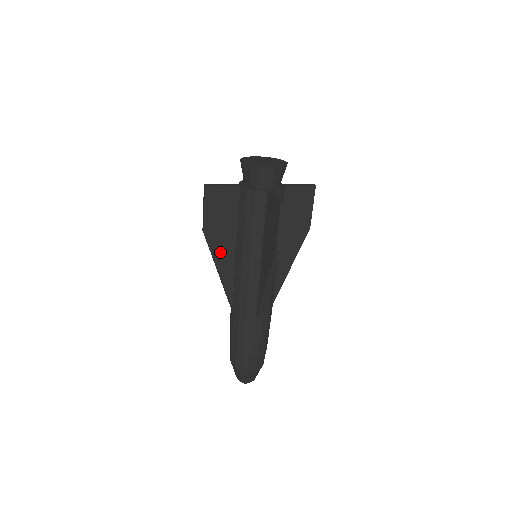
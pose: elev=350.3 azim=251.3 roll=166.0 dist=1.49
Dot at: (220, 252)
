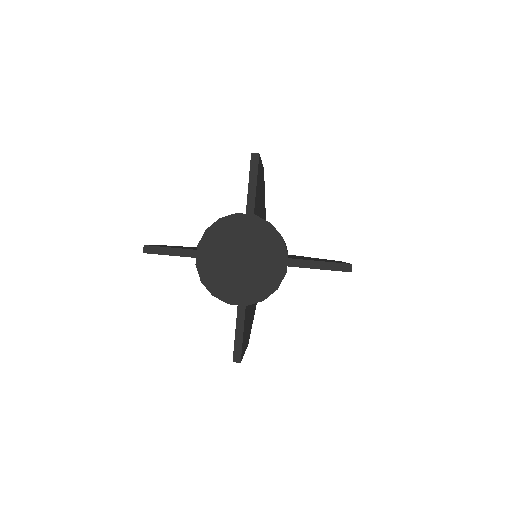
Dot at: occluded
